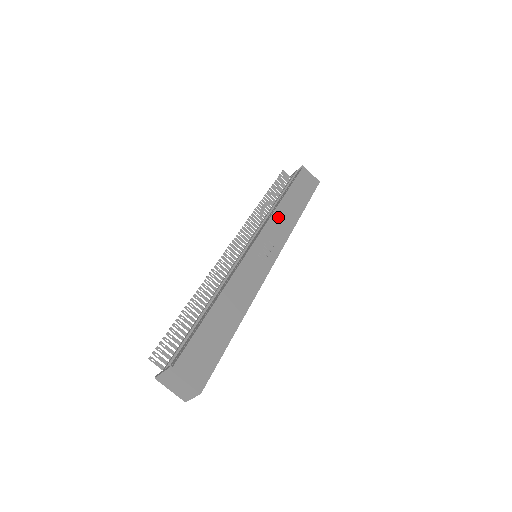
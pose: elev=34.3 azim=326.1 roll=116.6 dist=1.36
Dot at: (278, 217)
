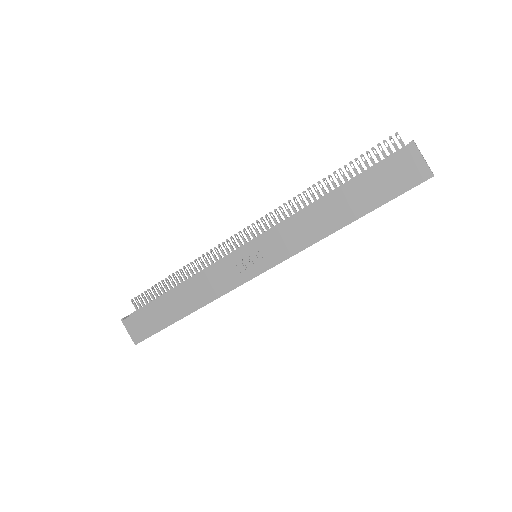
Dot at: (297, 224)
